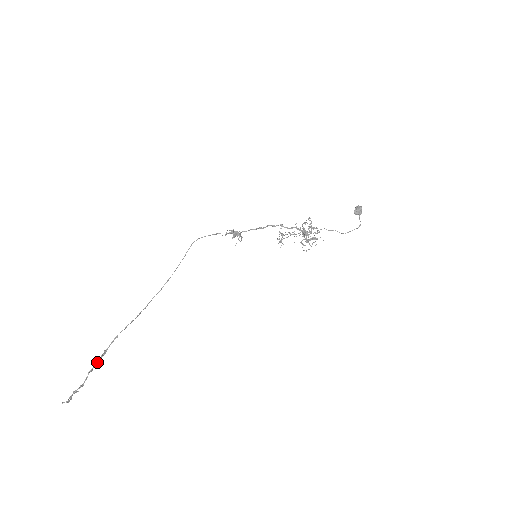
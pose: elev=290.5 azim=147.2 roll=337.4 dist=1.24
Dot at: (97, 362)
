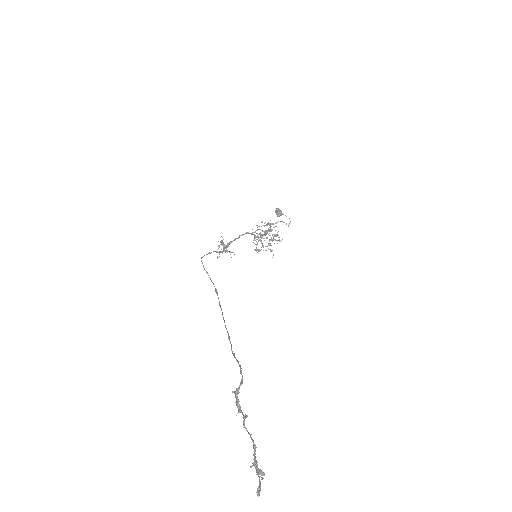
Dot at: (239, 407)
